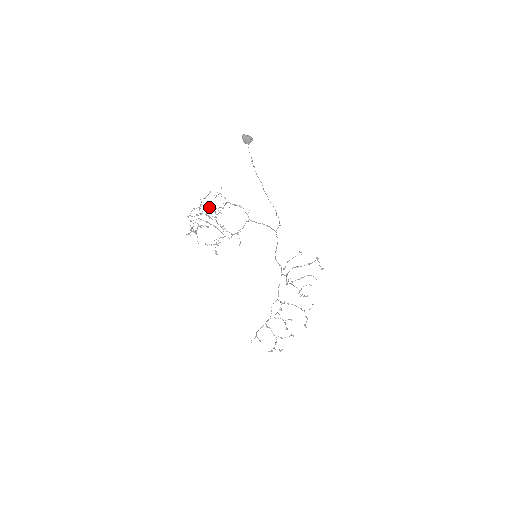
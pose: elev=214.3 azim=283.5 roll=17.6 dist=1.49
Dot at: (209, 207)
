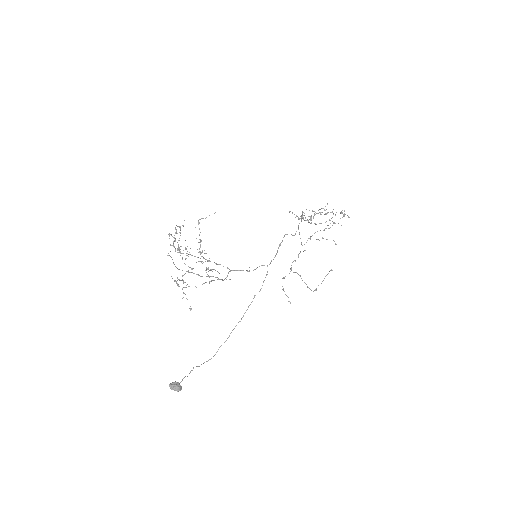
Dot at: occluded
